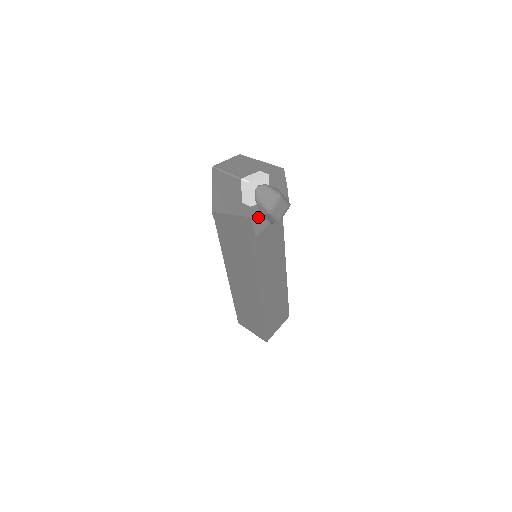
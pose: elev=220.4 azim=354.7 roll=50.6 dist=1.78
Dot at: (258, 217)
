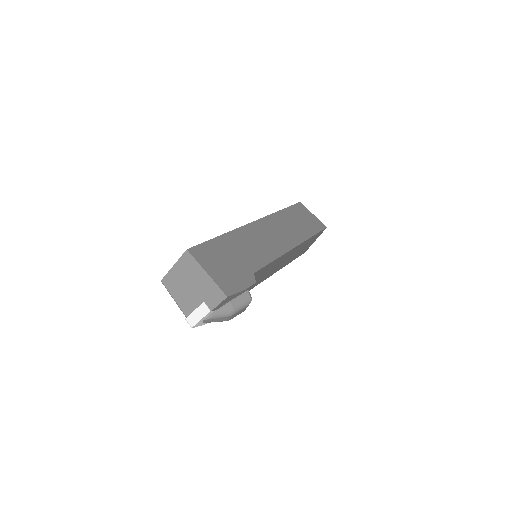
Dot at: occluded
